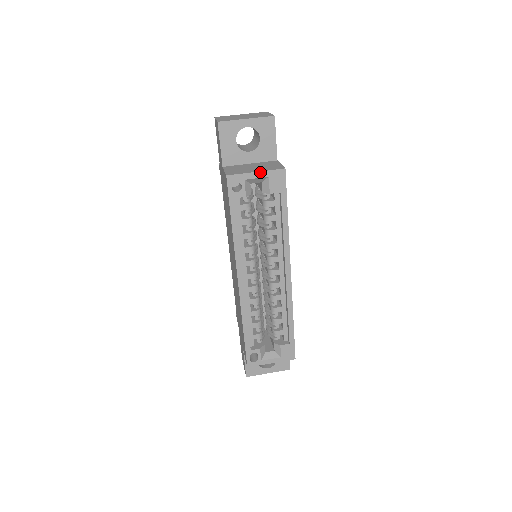
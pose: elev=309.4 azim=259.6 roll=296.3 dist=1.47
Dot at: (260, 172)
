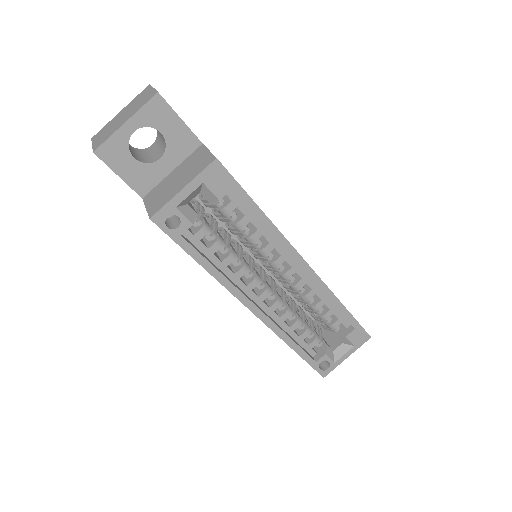
Dot at: (188, 185)
